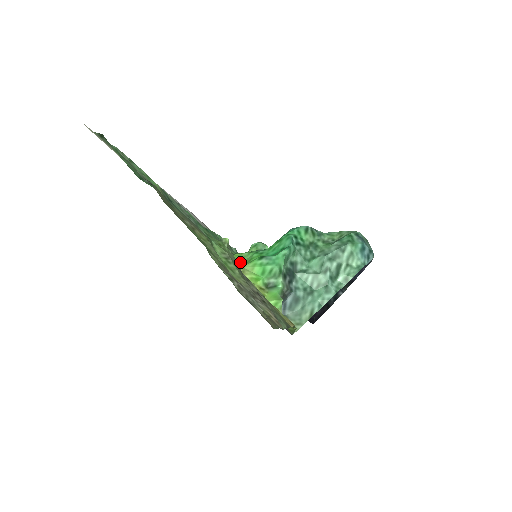
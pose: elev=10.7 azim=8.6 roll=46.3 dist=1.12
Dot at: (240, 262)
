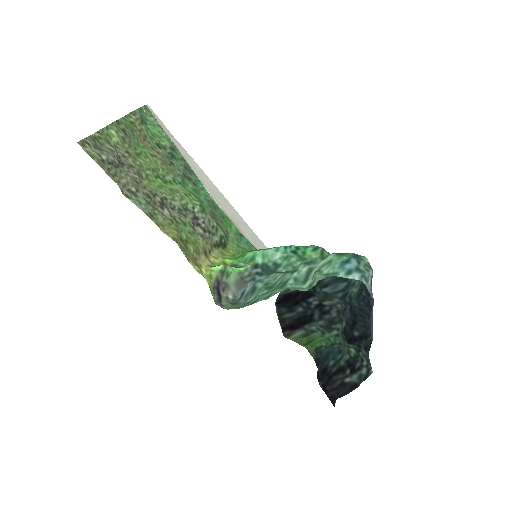
Dot at: occluded
